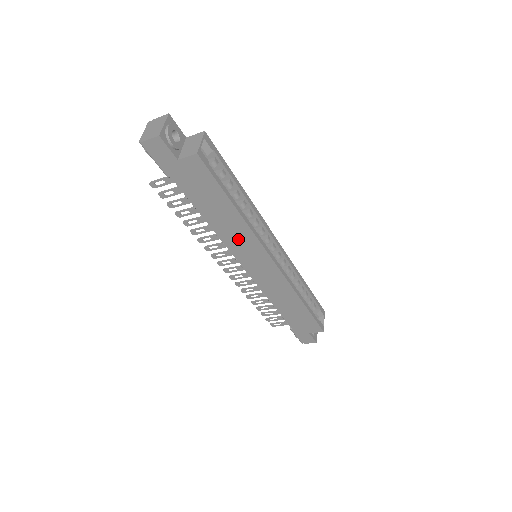
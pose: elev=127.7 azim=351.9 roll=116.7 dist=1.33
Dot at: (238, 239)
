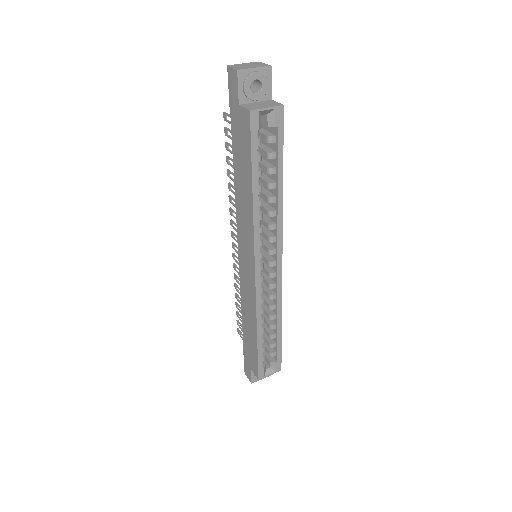
Dot at: (244, 222)
